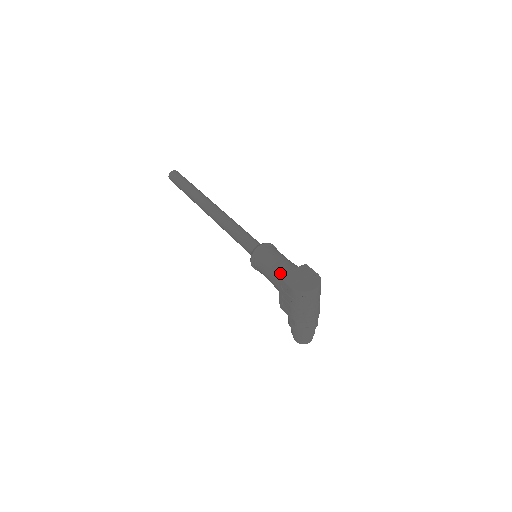
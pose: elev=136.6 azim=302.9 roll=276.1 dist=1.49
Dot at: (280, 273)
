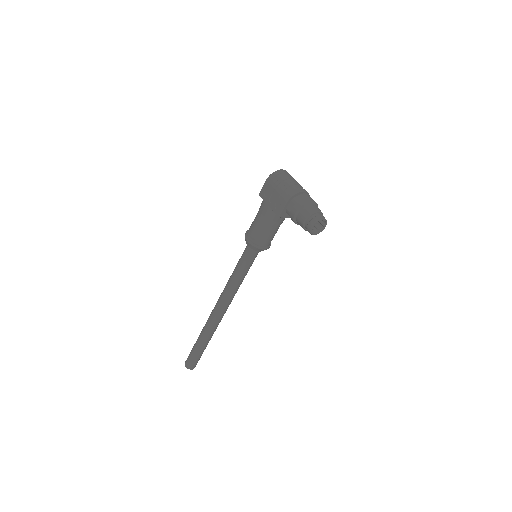
Dot at: occluded
